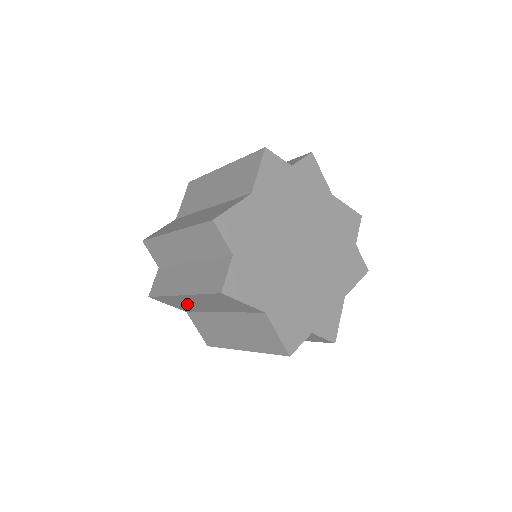
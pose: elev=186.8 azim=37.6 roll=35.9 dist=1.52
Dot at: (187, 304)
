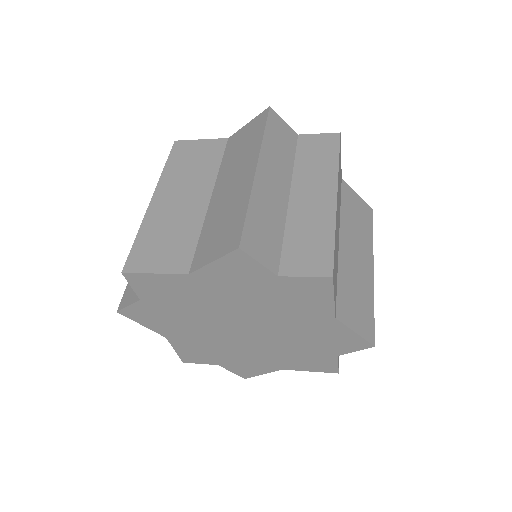
Dot at: occluded
